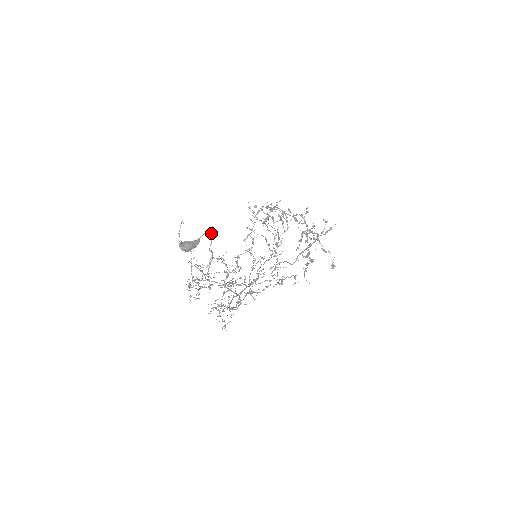
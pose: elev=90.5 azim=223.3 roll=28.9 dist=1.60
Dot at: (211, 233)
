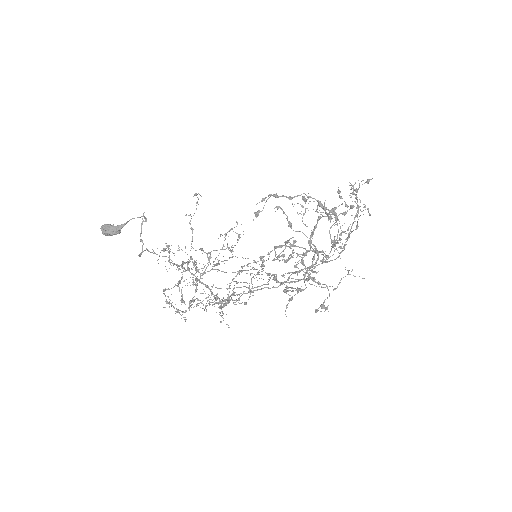
Dot at: occluded
